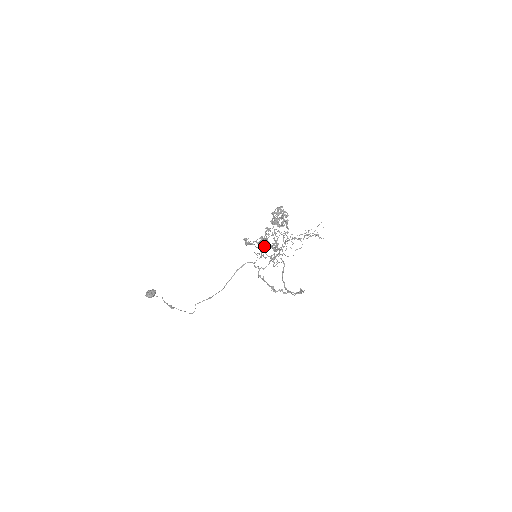
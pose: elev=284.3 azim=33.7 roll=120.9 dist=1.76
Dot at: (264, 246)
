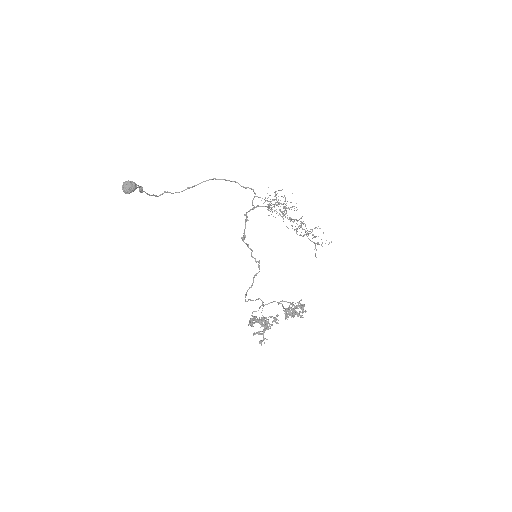
Dot at: (260, 321)
